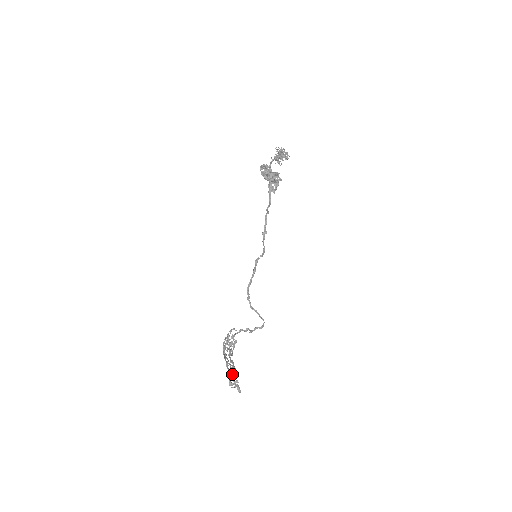
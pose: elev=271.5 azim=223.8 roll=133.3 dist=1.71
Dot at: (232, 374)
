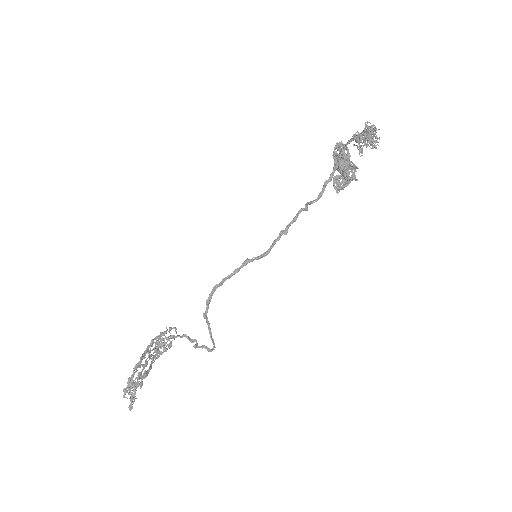
Dot at: occluded
